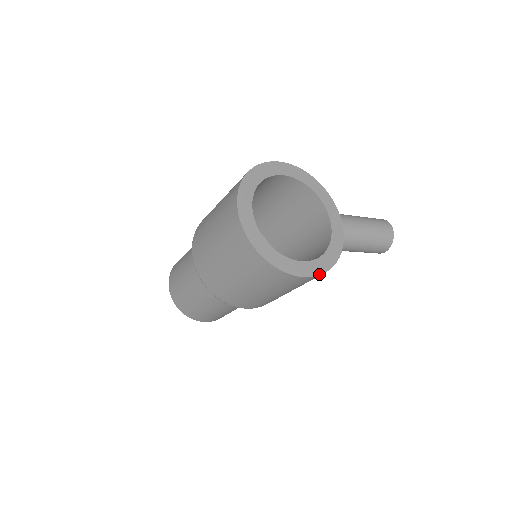
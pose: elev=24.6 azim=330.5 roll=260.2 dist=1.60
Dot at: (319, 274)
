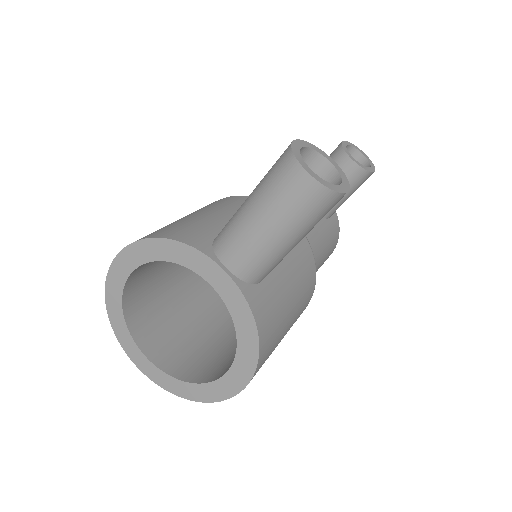
Dot at: (251, 376)
